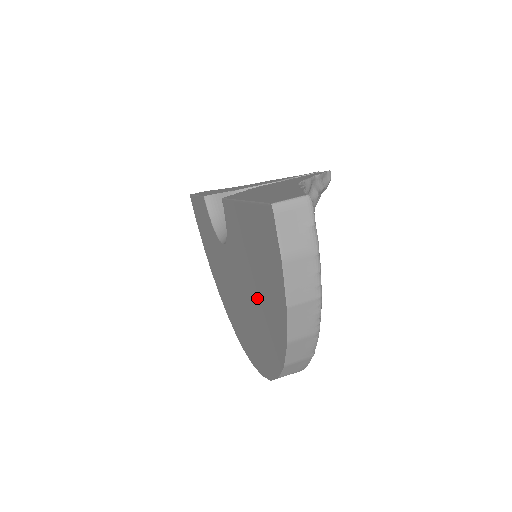
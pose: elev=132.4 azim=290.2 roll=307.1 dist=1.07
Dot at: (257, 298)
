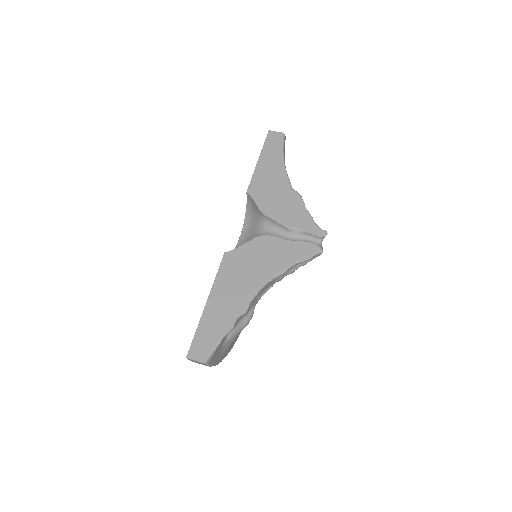
Dot at: occluded
